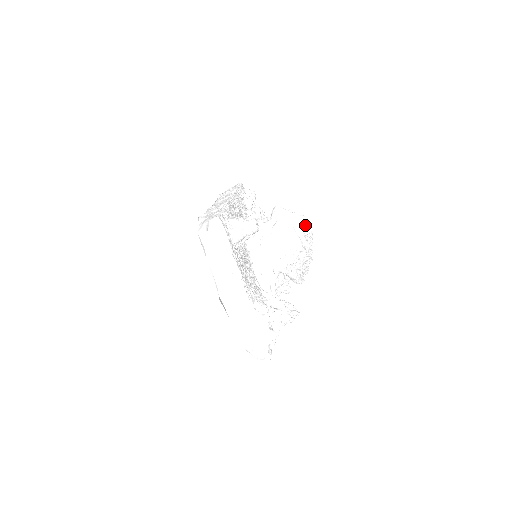
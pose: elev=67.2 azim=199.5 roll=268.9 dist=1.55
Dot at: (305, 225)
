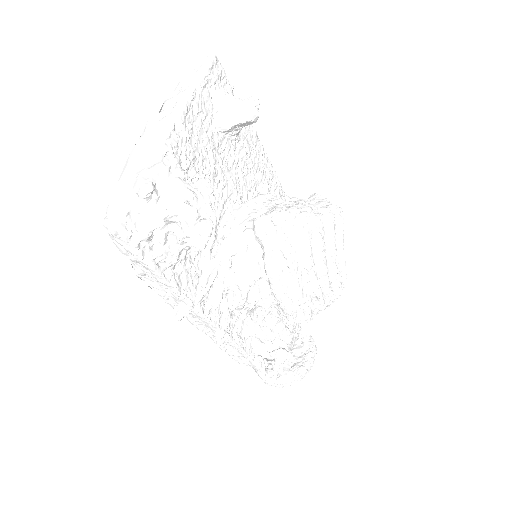
Dot at: (333, 211)
